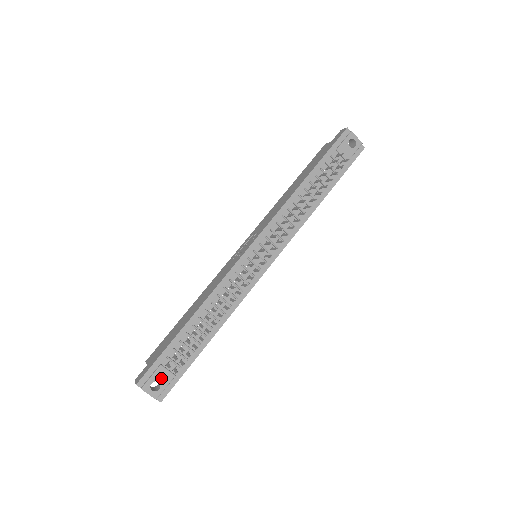
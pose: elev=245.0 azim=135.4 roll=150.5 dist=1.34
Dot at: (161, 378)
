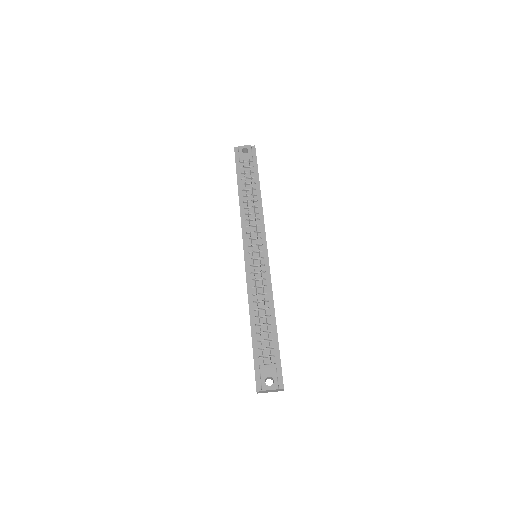
Dot at: (268, 373)
